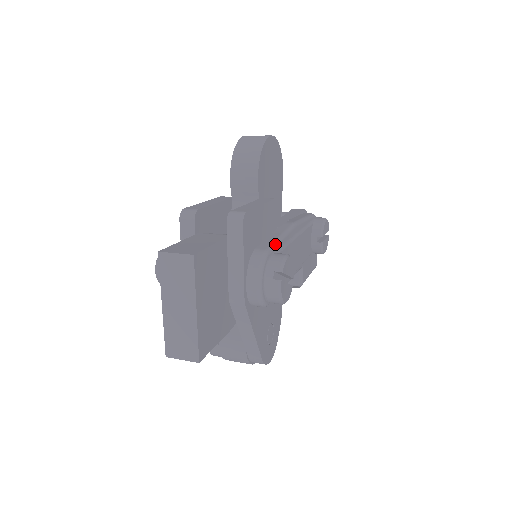
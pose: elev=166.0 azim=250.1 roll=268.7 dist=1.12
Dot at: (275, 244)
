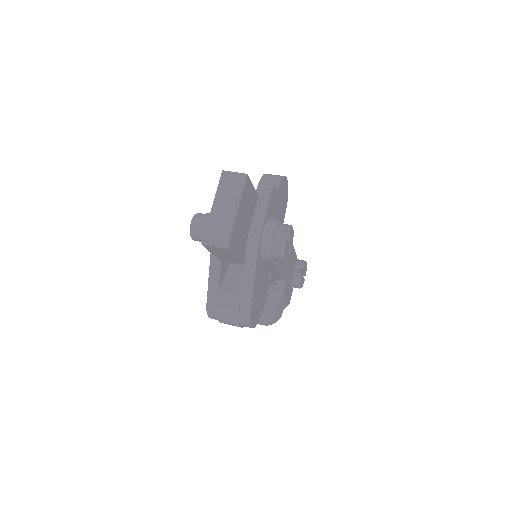
Dot at: occluded
